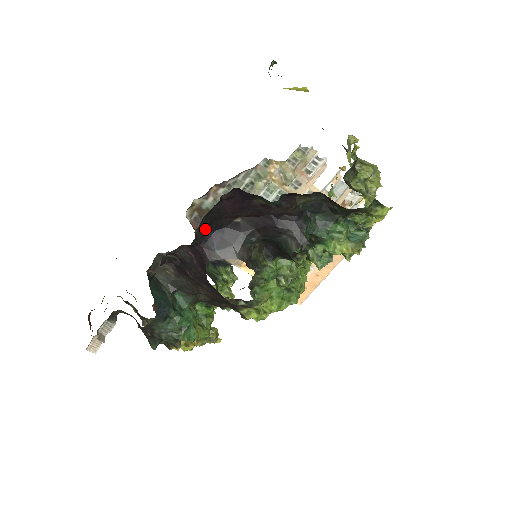
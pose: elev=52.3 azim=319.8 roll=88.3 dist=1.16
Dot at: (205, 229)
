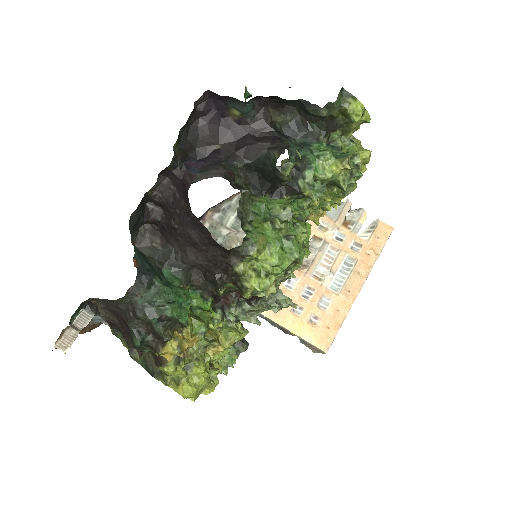
Dot at: (185, 155)
